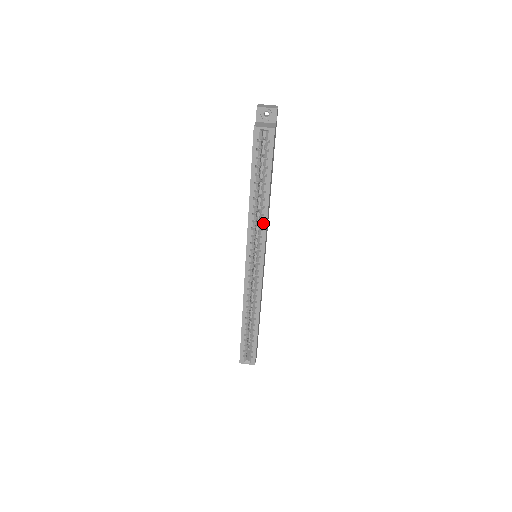
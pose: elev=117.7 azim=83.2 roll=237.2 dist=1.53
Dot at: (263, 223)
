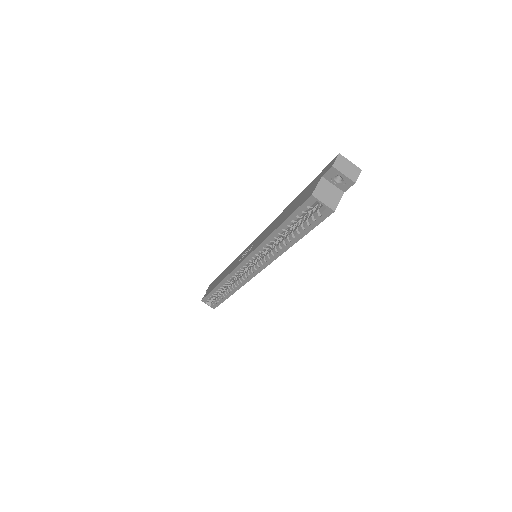
Dot at: (273, 255)
